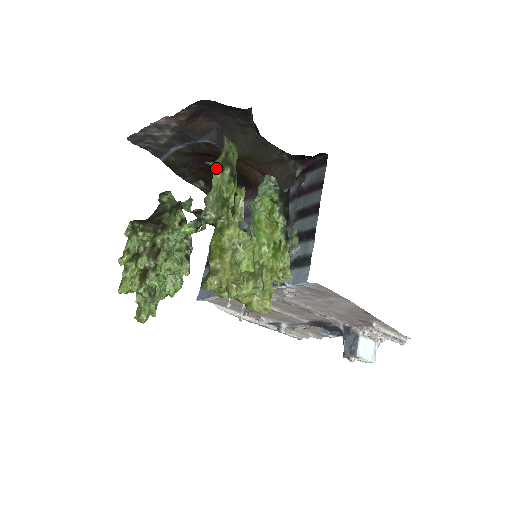
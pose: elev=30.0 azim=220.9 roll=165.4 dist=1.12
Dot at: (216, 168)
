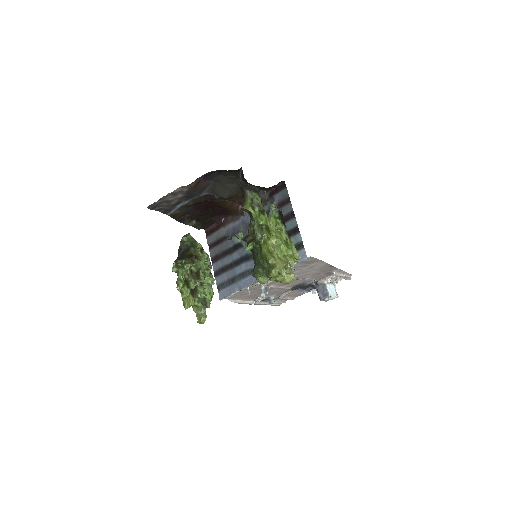
Dot at: (250, 209)
